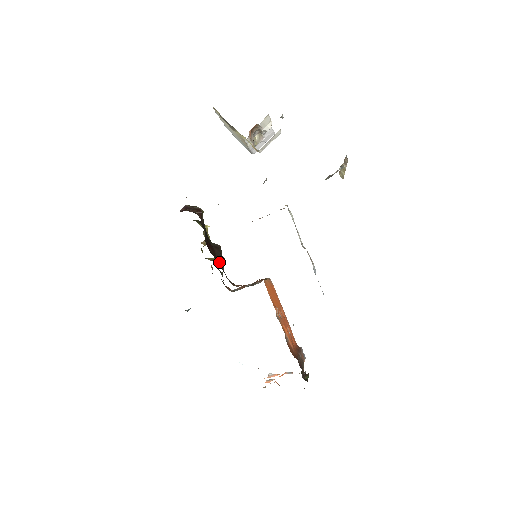
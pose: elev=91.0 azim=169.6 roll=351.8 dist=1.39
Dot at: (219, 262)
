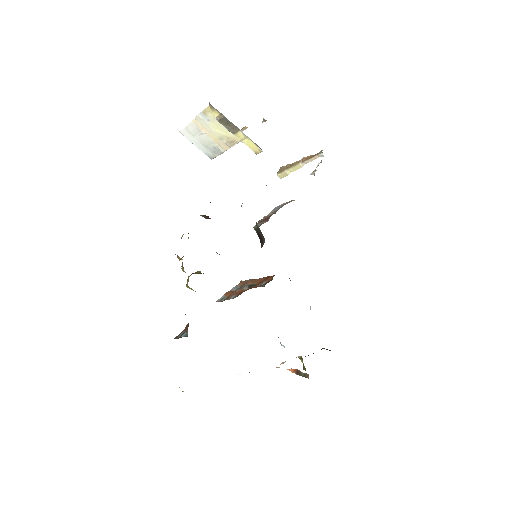
Dot at: occluded
